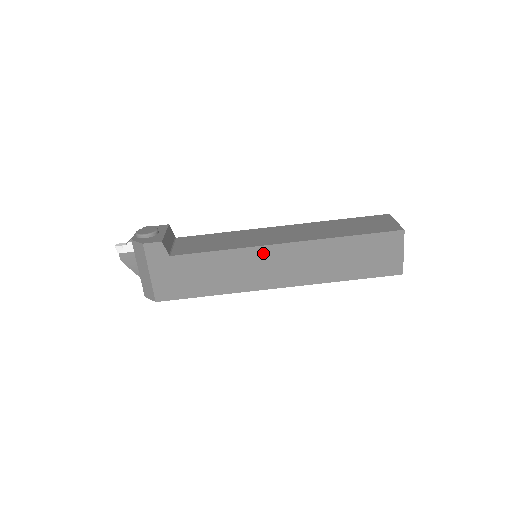
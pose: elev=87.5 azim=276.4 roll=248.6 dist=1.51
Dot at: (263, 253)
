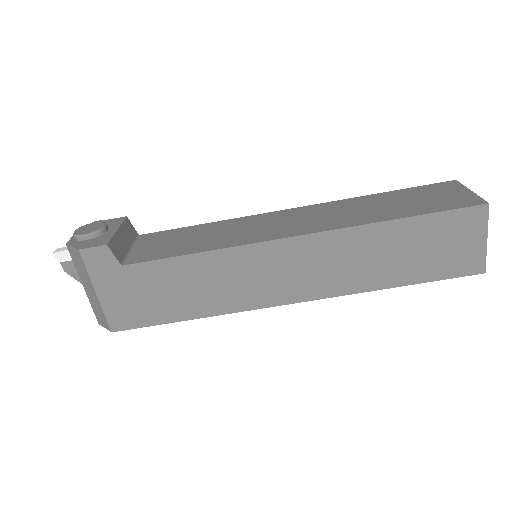
Dot at: (264, 253)
